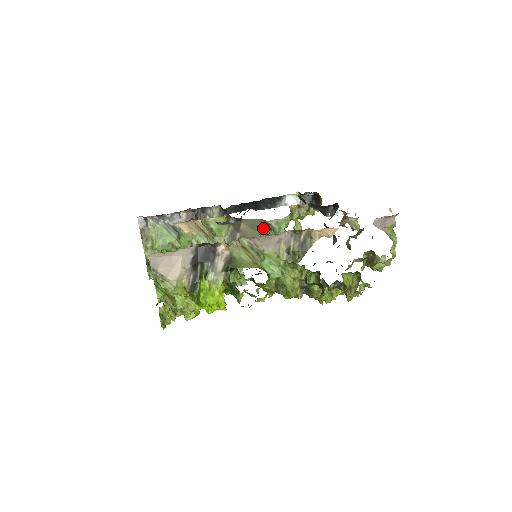
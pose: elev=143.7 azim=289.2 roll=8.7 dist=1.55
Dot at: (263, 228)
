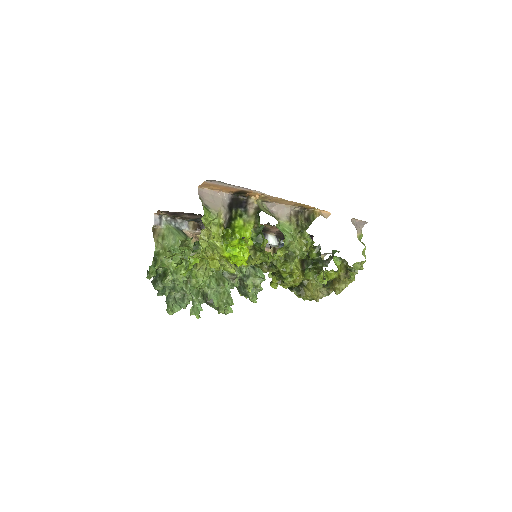
Dot at: occluded
